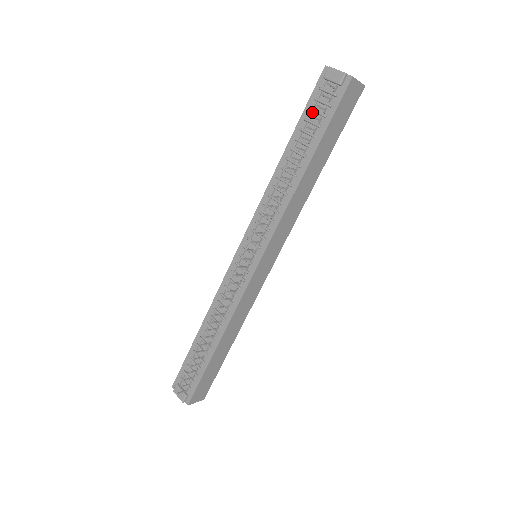
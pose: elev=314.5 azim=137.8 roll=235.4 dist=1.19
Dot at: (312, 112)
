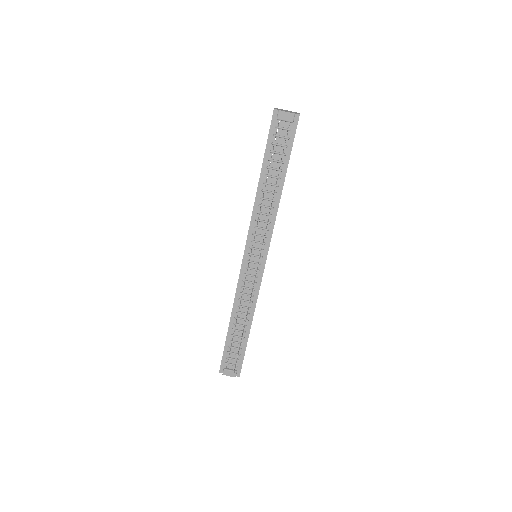
Dot at: (274, 145)
